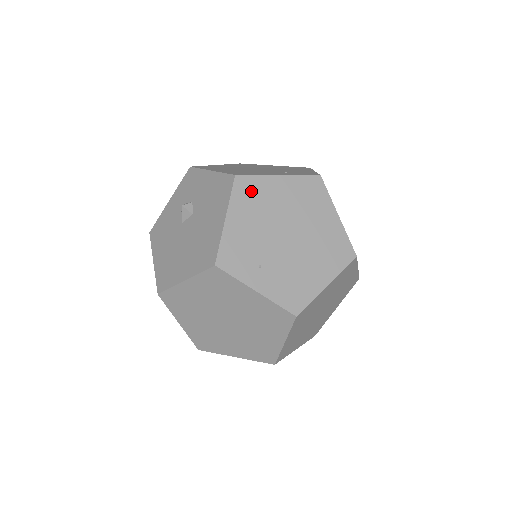
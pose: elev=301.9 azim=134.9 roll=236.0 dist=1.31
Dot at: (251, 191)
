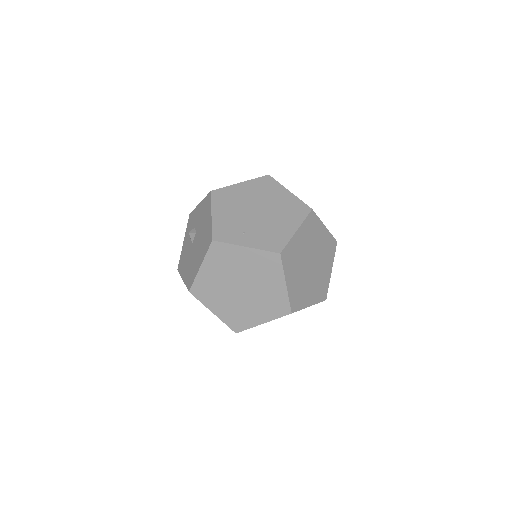
Dot at: (224, 196)
